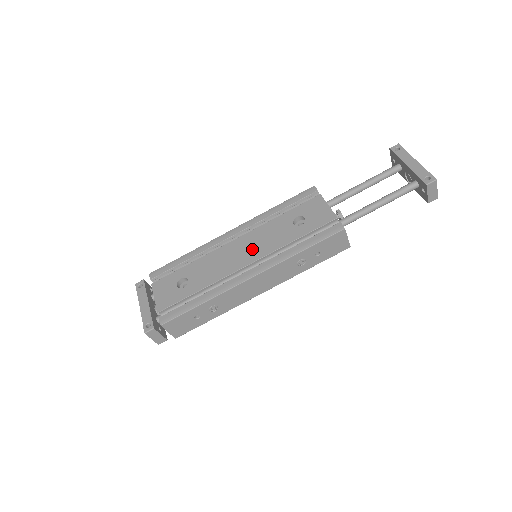
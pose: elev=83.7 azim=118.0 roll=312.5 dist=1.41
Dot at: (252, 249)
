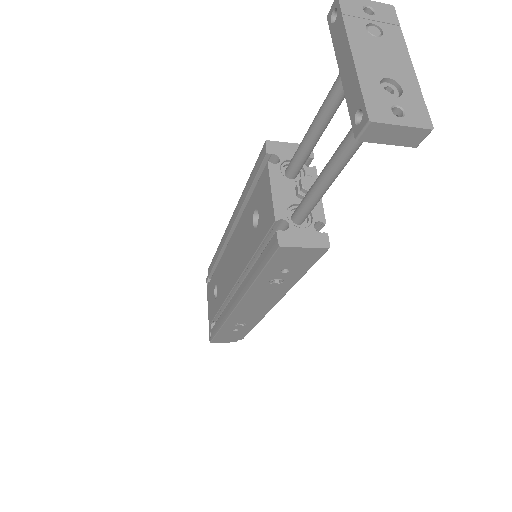
Dot at: (236, 260)
